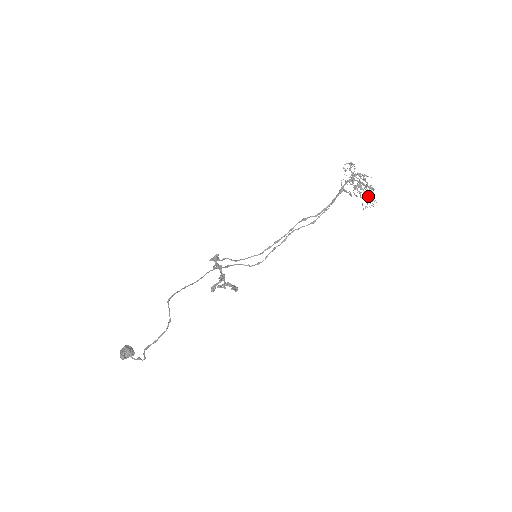
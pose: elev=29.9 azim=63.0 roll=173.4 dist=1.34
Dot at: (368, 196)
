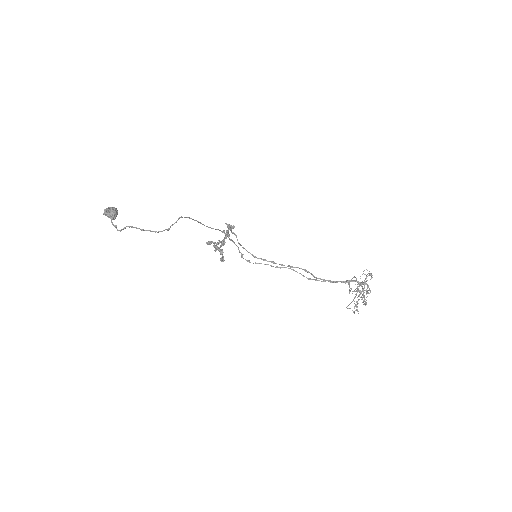
Dot at: occluded
